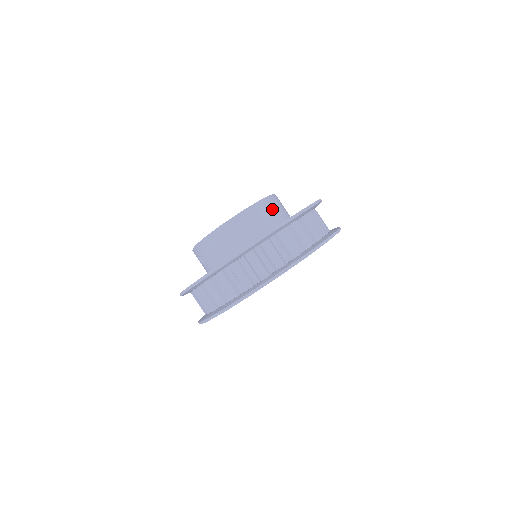
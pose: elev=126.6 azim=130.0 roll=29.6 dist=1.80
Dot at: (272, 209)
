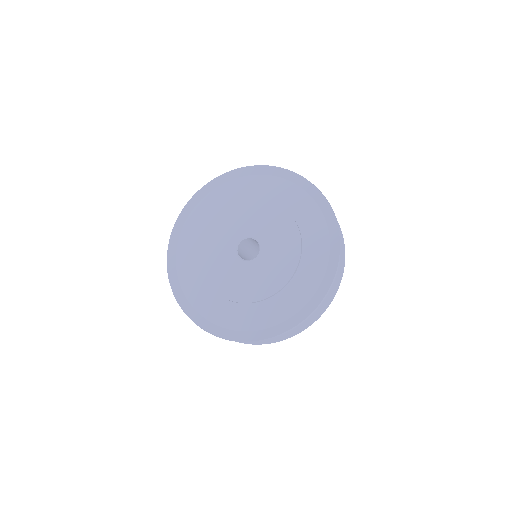
Dot at: occluded
